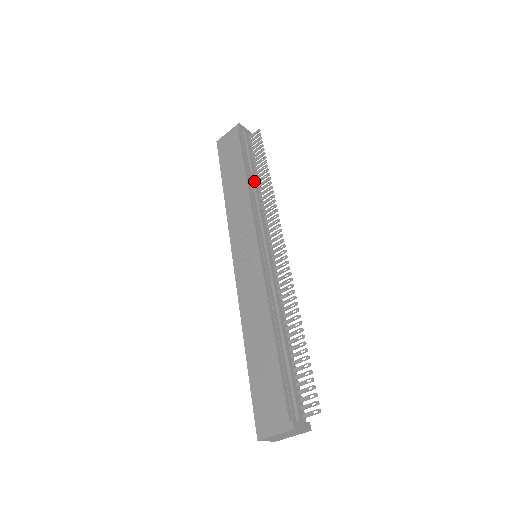
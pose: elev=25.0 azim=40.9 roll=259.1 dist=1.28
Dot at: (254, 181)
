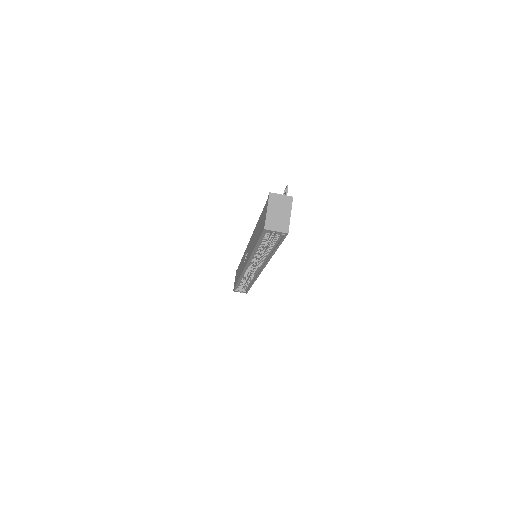
Dot at: occluded
